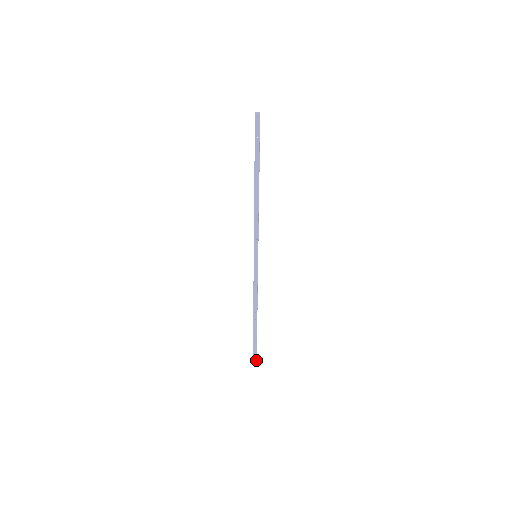
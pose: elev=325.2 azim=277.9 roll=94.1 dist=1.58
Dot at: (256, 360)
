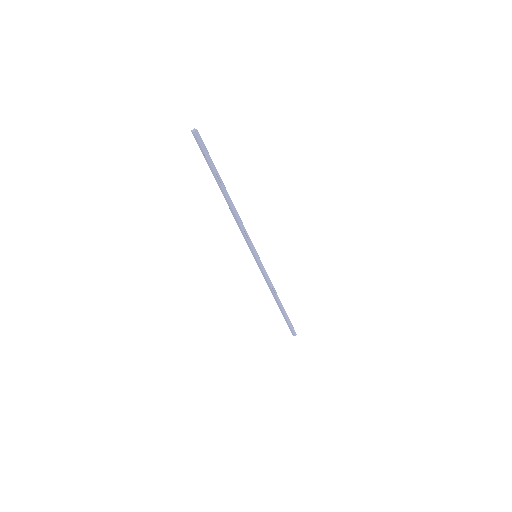
Dot at: (295, 335)
